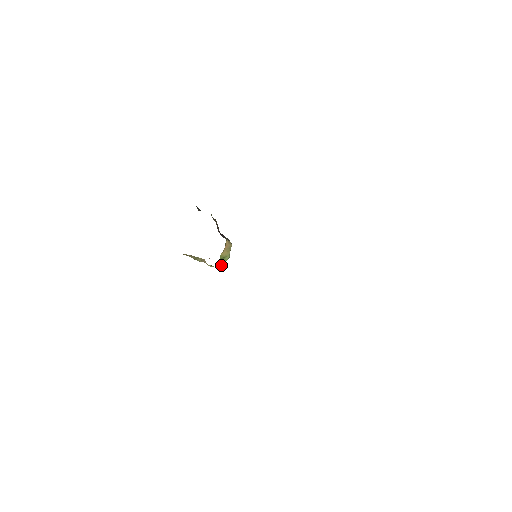
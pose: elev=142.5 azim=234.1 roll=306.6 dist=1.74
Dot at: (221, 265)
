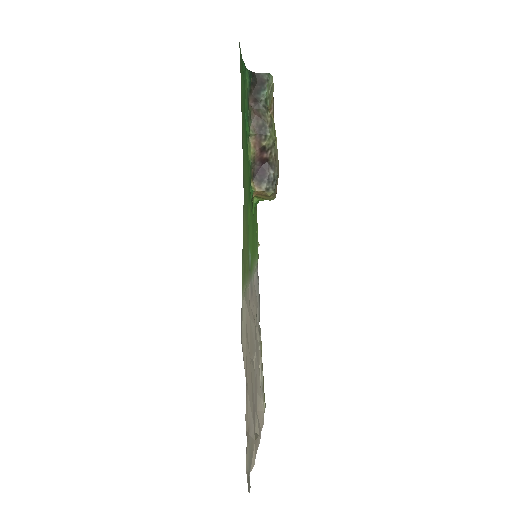
Dot at: (263, 199)
